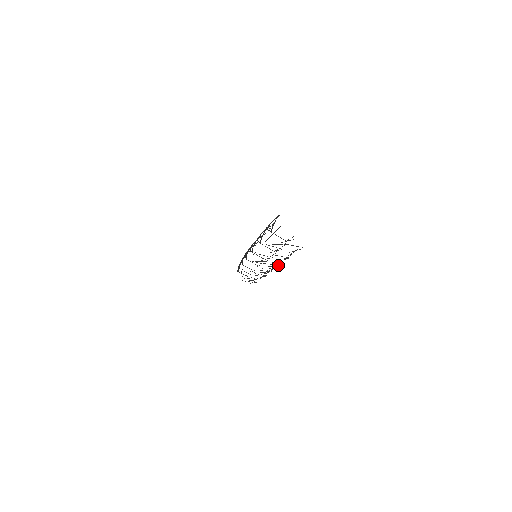
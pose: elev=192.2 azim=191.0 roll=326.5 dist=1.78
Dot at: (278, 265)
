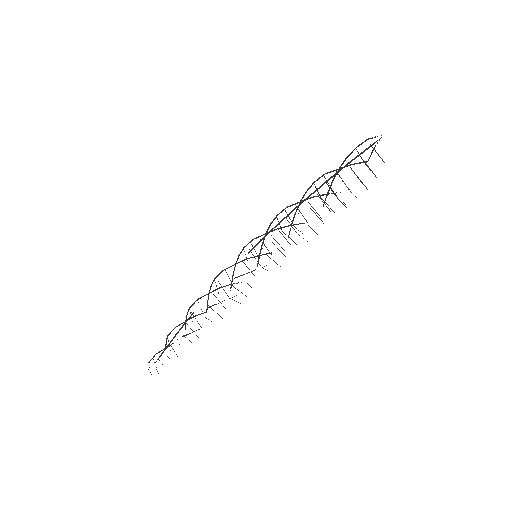
Dot at: occluded
